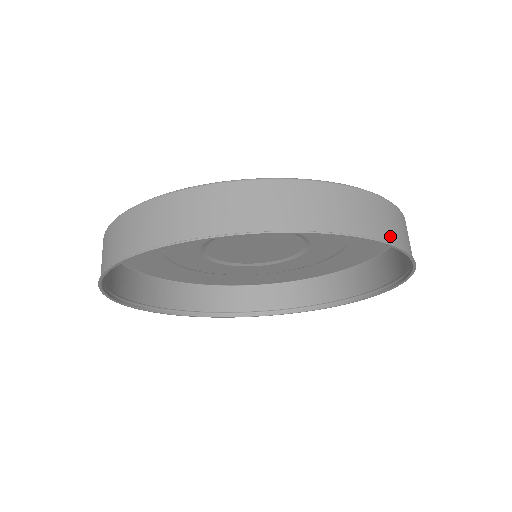
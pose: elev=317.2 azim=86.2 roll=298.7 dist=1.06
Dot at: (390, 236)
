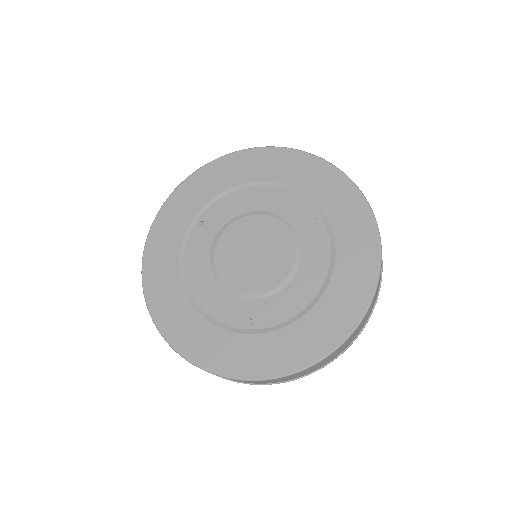
Dot at: (376, 296)
